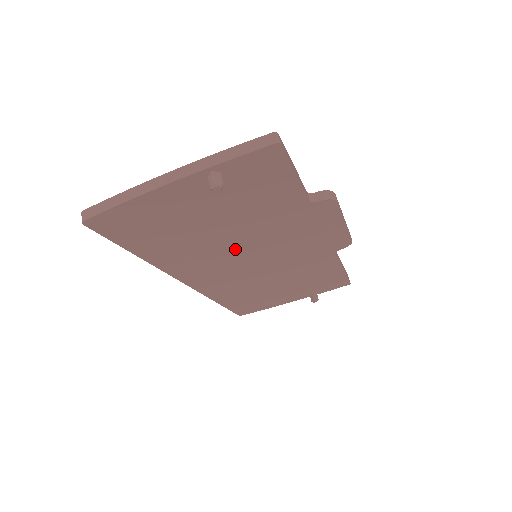
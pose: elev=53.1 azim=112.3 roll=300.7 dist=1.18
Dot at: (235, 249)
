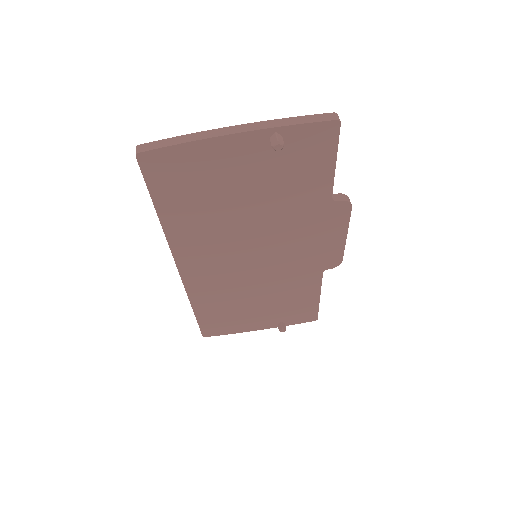
Dot at: (246, 238)
